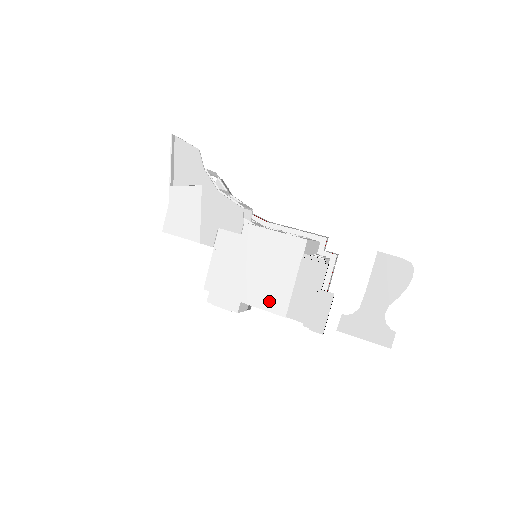
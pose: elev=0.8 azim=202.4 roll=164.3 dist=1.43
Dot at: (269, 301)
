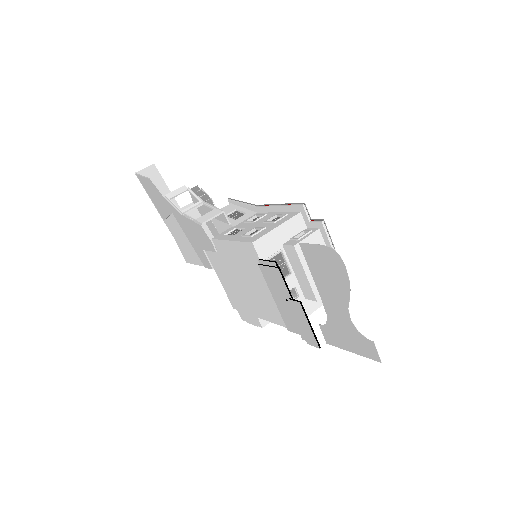
Dot at: (271, 314)
